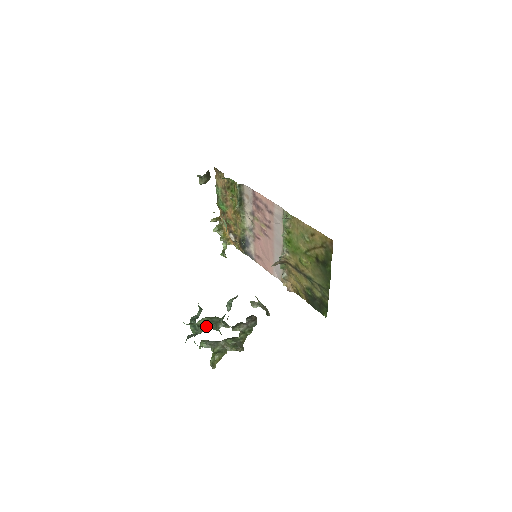
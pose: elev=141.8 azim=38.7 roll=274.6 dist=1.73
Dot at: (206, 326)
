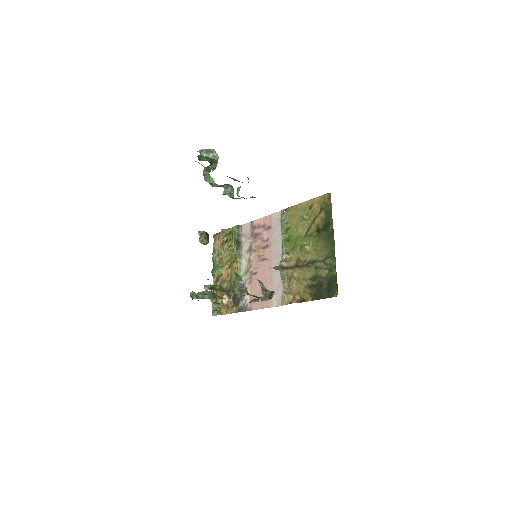
Dot at: (201, 296)
